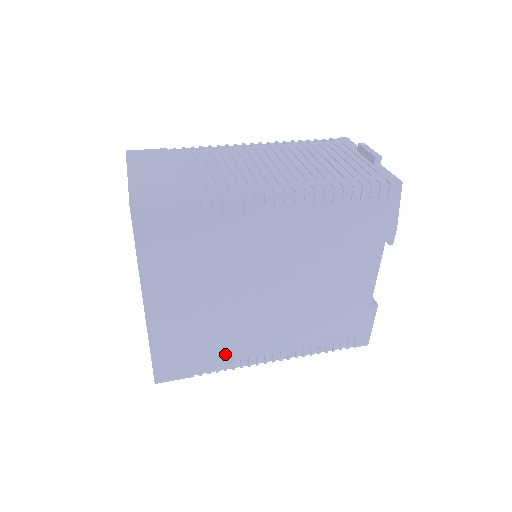
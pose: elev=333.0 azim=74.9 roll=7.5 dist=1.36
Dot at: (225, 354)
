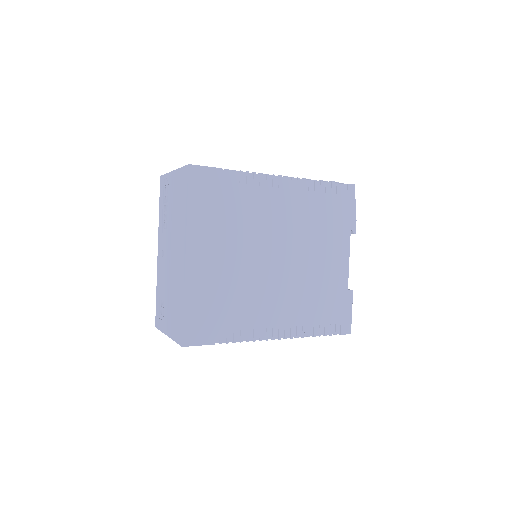
Dot at: (242, 321)
